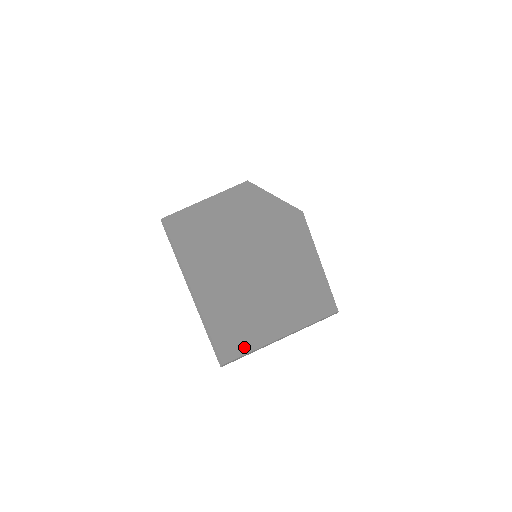
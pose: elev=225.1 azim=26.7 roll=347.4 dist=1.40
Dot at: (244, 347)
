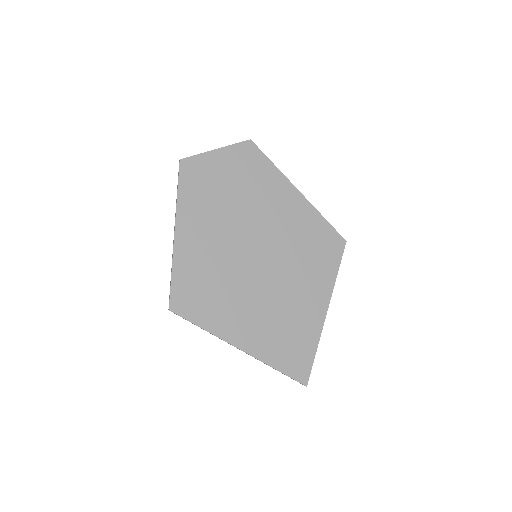
Dot at: (309, 358)
